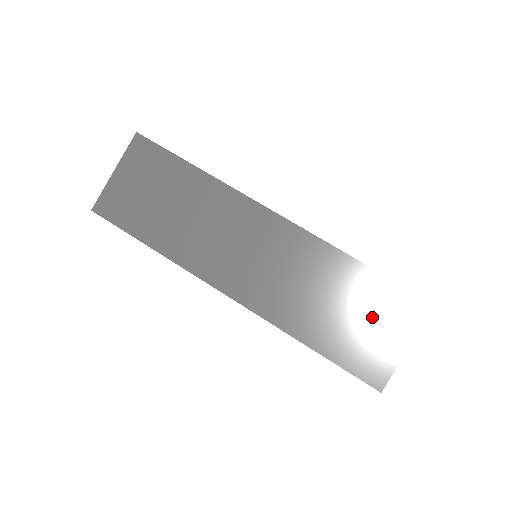
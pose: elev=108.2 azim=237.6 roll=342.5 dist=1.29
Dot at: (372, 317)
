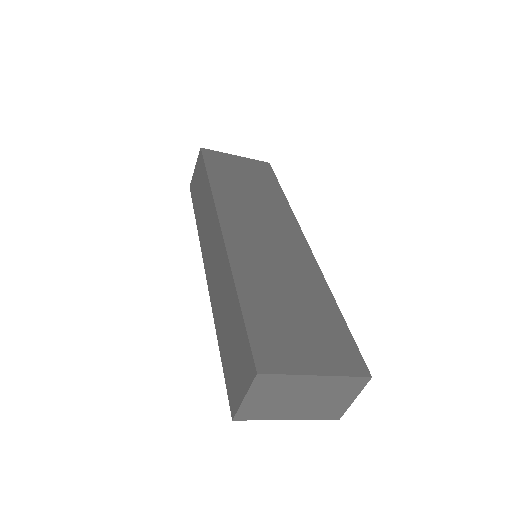
Dot at: (310, 332)
